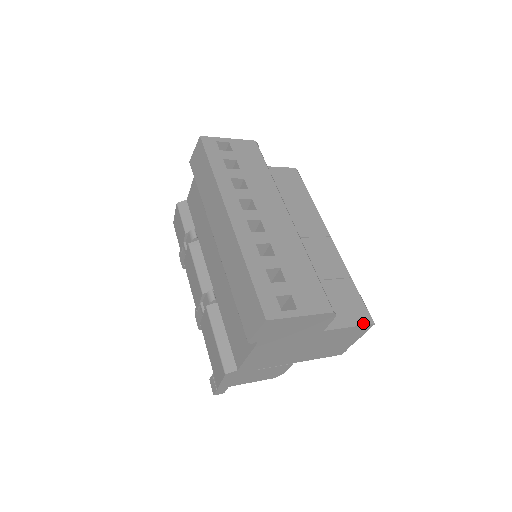
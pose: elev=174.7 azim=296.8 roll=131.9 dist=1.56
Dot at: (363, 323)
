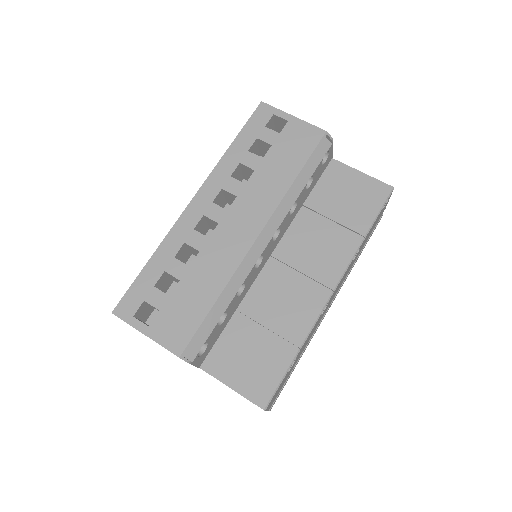
Dot at: (251, 398)
